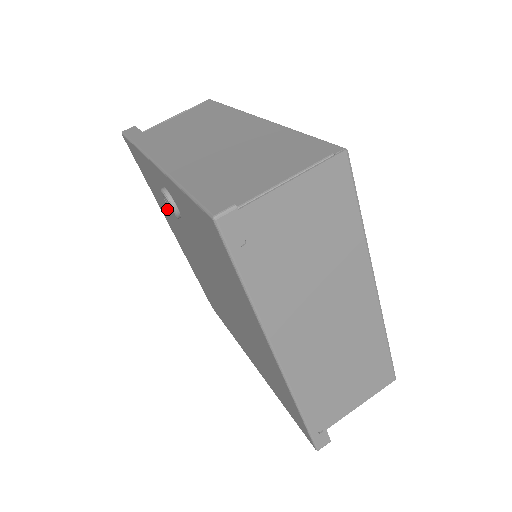
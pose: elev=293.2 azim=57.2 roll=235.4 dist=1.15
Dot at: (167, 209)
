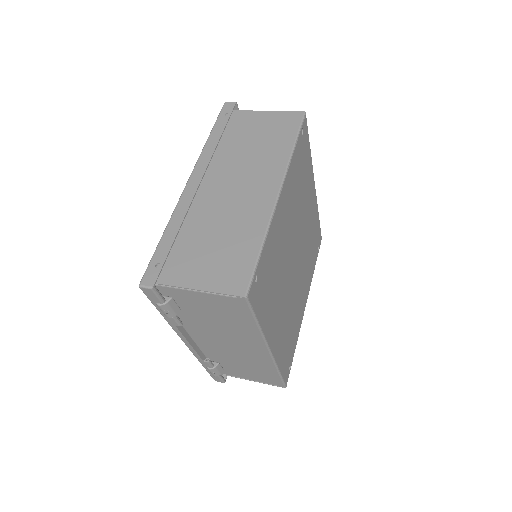
Dot at: occluded
